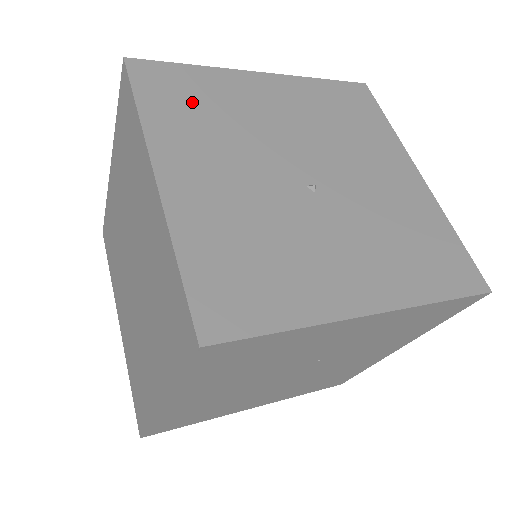
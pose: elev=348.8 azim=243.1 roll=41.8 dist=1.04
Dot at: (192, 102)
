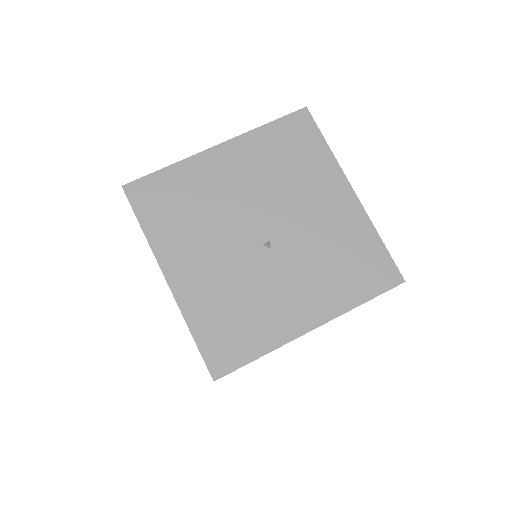
Dot at: (174, 205)
